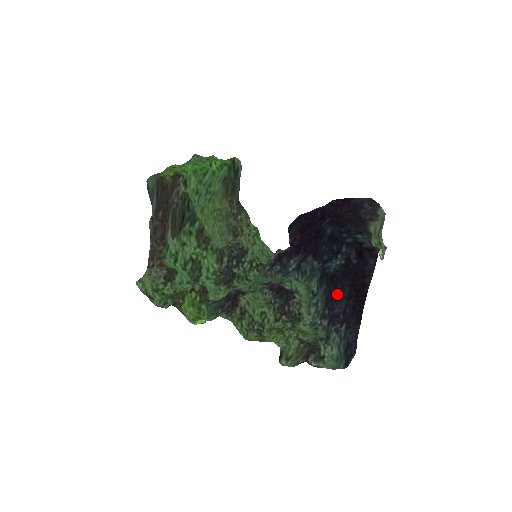
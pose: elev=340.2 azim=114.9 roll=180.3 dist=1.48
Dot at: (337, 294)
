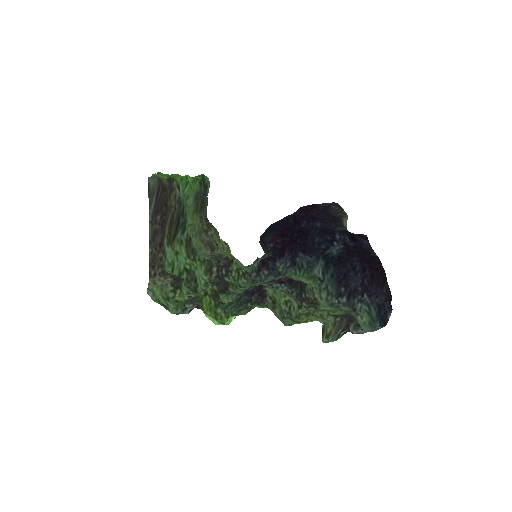
Dot at: (349, 271)
